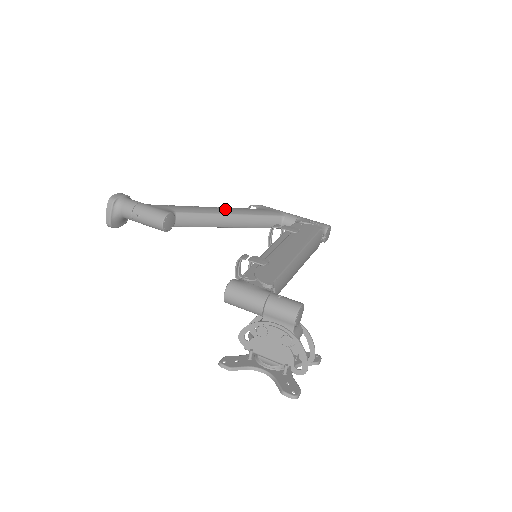
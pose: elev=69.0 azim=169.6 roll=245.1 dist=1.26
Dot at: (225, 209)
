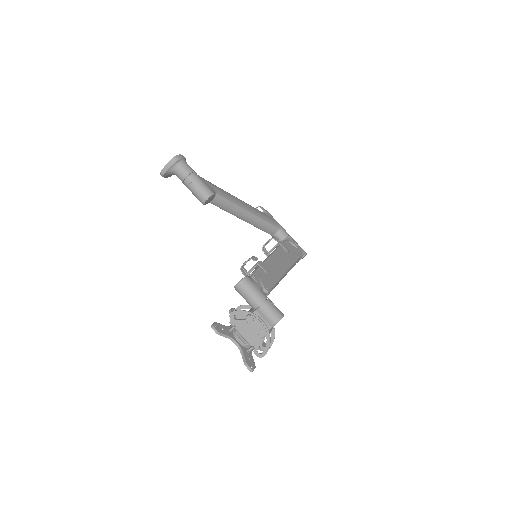
Dot at: (246, 205)
